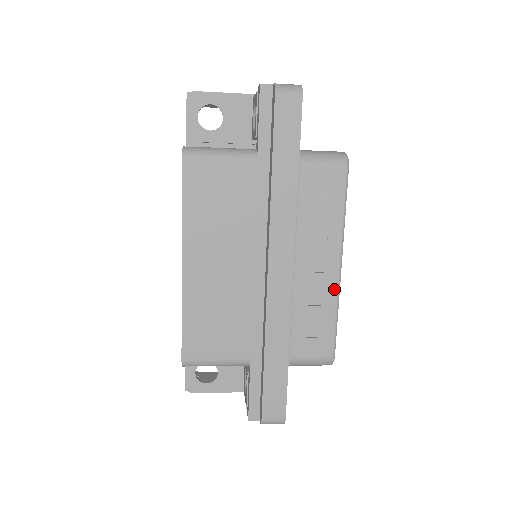
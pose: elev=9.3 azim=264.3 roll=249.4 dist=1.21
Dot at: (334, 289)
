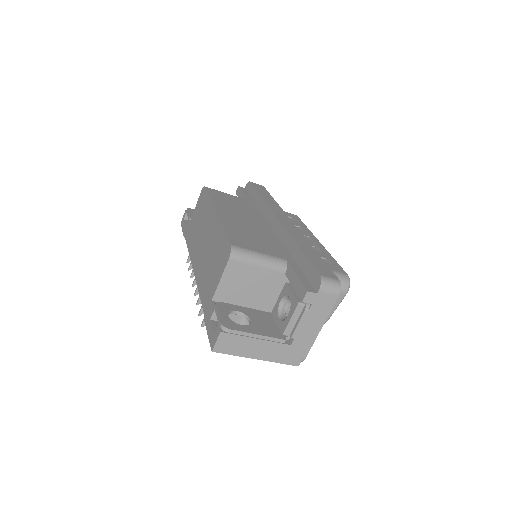
Dot at: (323, 248)
